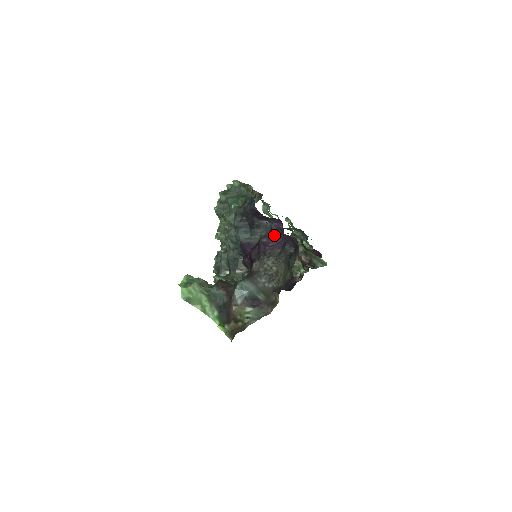
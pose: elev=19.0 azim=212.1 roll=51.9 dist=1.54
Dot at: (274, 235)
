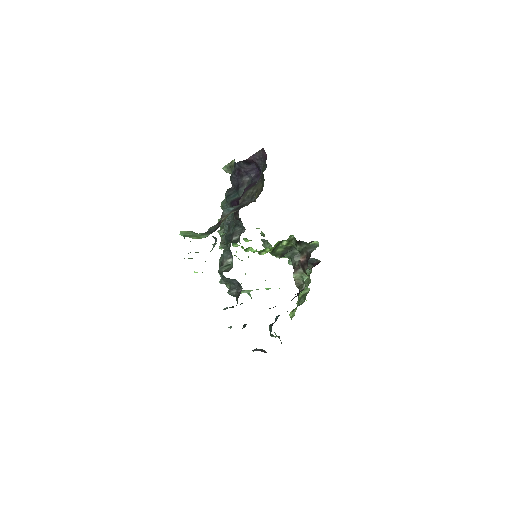
Dot at: (254, 181)
